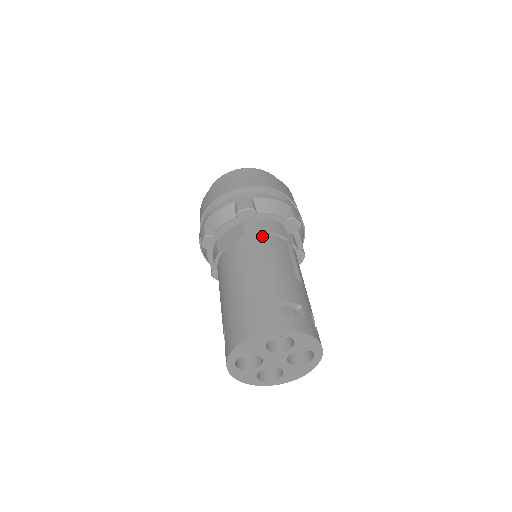
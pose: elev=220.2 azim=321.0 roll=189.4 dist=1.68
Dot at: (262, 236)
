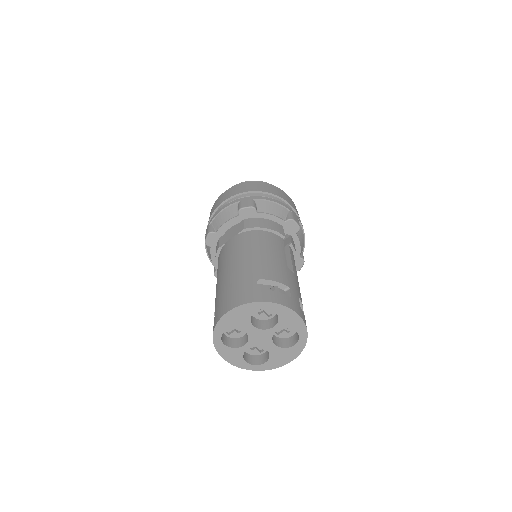
Dot at: (260, 231)
